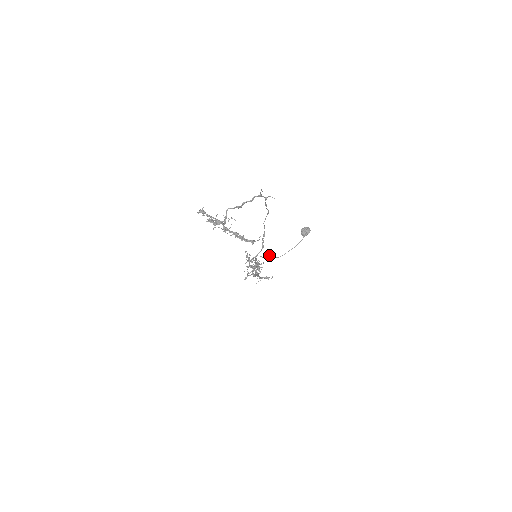
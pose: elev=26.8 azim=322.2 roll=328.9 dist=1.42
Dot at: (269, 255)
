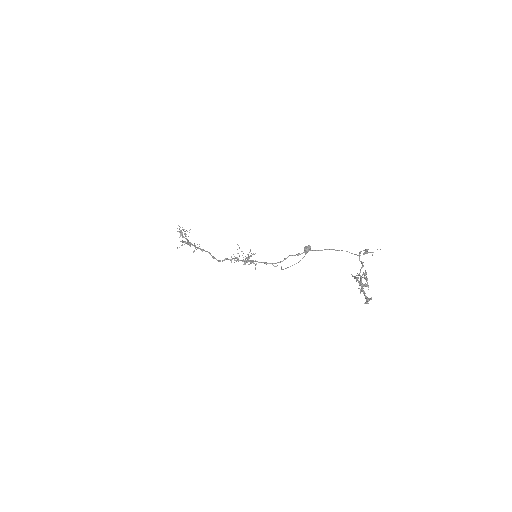
Dot at: occluded
